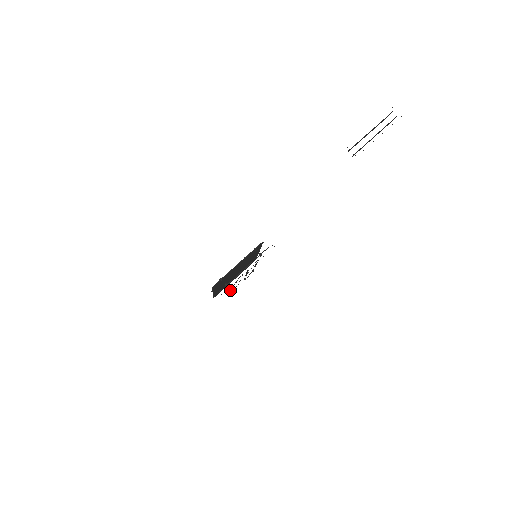
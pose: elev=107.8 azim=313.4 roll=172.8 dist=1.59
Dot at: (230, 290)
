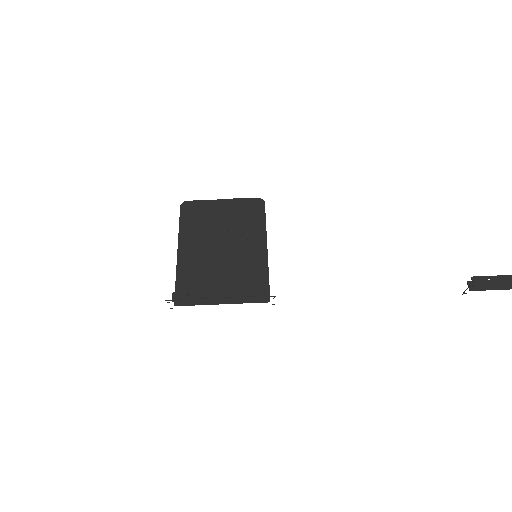
Dot at: (201, 234)
